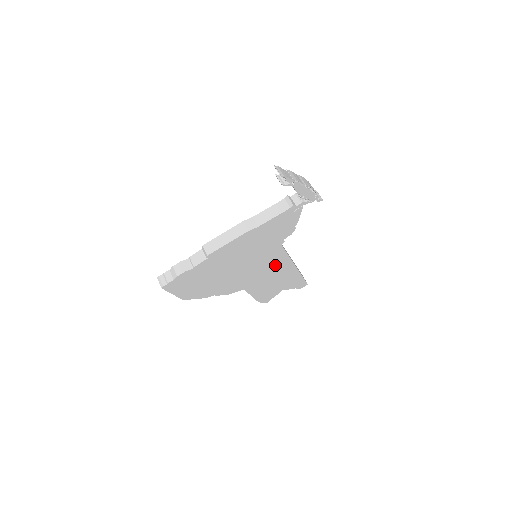
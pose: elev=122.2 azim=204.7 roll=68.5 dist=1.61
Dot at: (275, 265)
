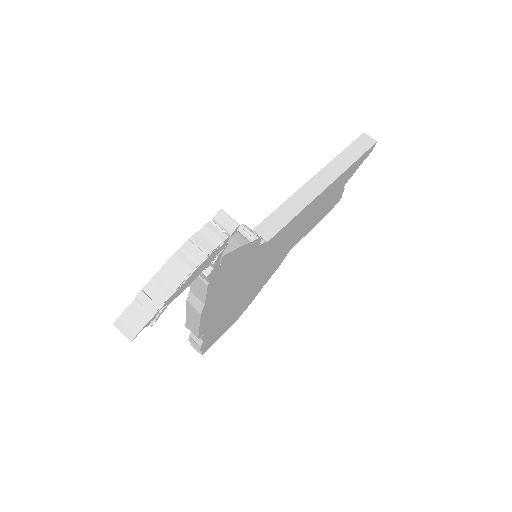
Dot at: (292, 228)
